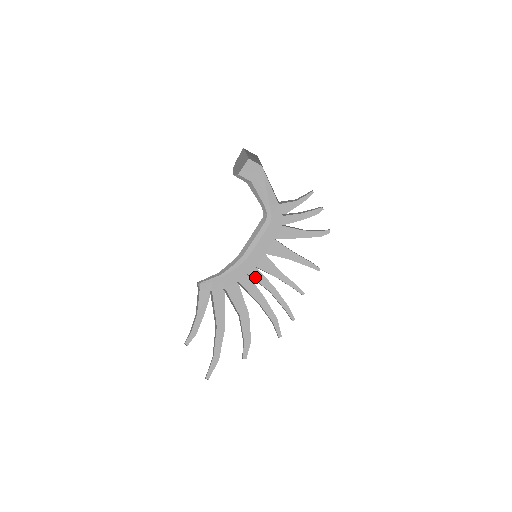
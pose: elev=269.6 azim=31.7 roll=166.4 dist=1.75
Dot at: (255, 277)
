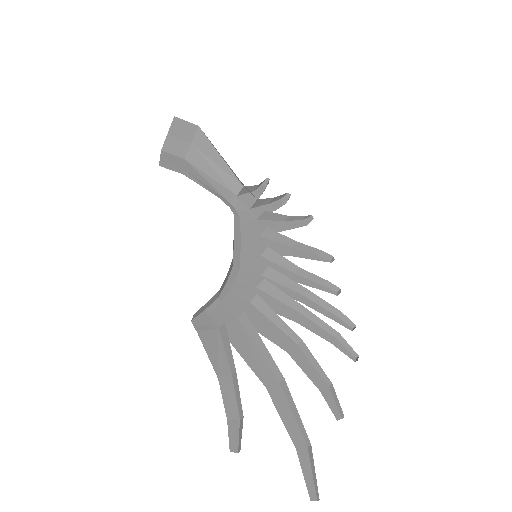
Dot at: occluded
